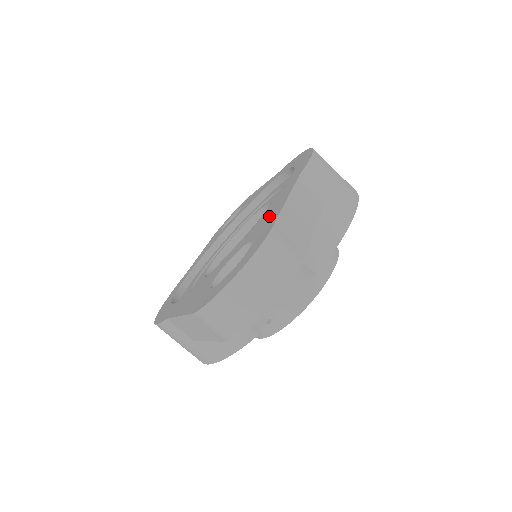
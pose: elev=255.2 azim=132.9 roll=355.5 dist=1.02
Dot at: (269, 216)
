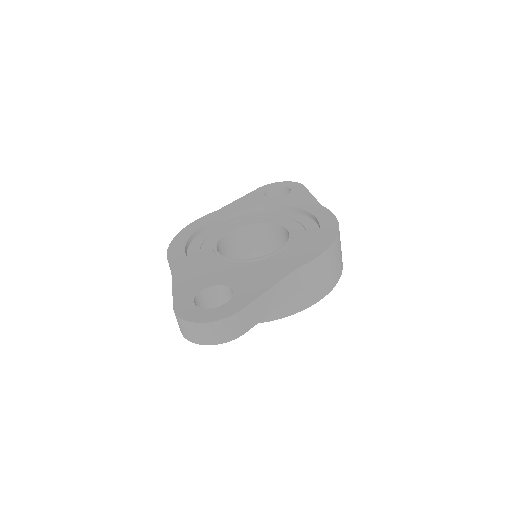
Dot at: (256, 285)
